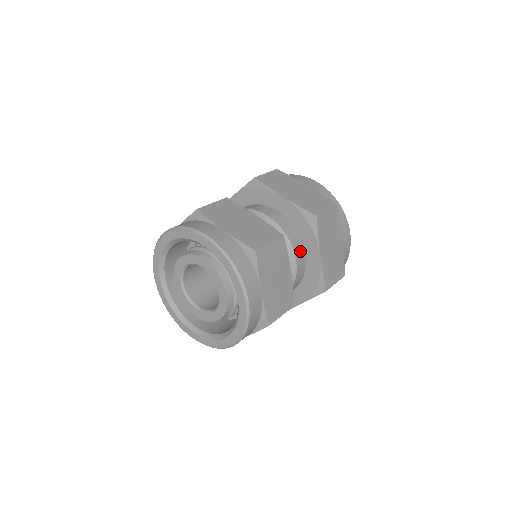
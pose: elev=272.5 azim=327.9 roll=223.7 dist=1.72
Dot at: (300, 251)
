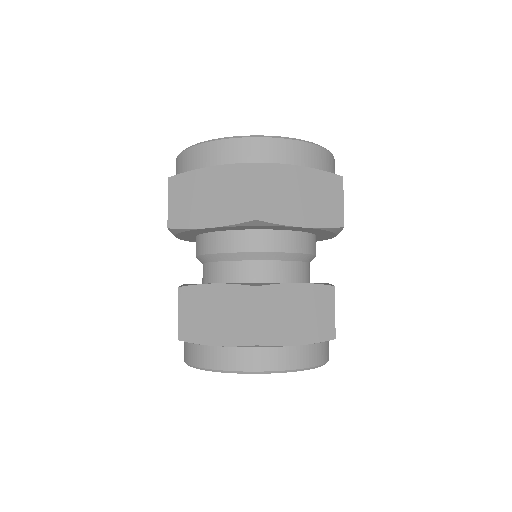
Dot at: (282, 240)
